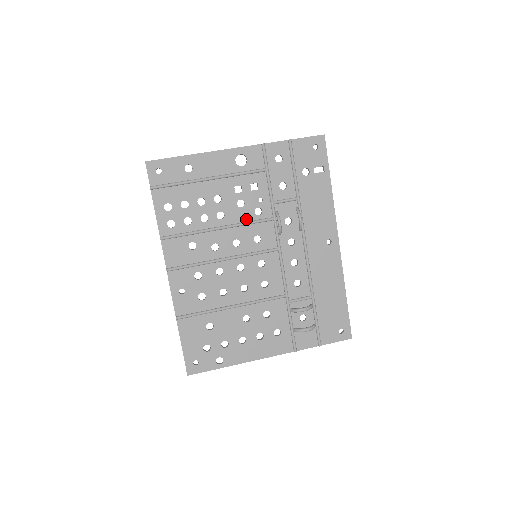
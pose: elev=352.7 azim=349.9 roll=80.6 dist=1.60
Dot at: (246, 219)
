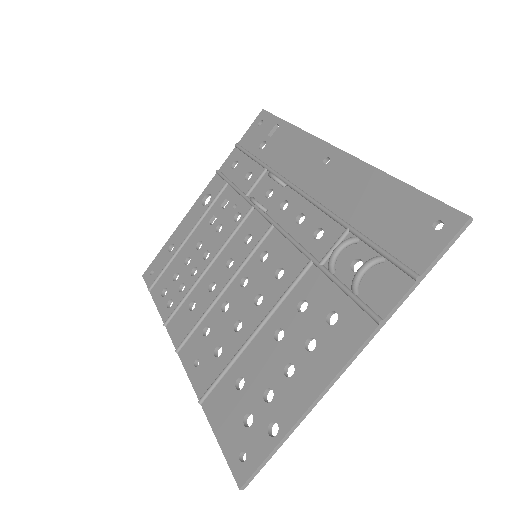
Dot at: (229, 235)
